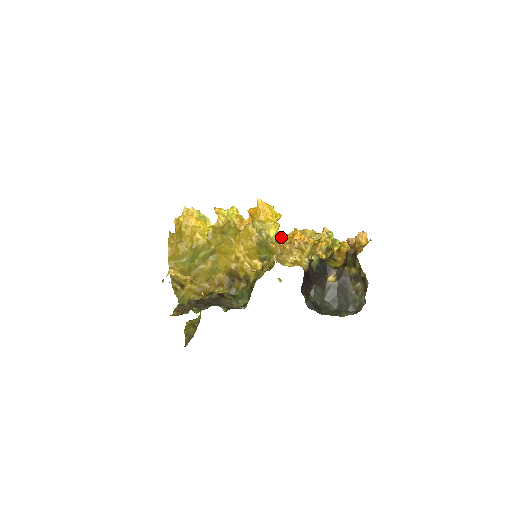
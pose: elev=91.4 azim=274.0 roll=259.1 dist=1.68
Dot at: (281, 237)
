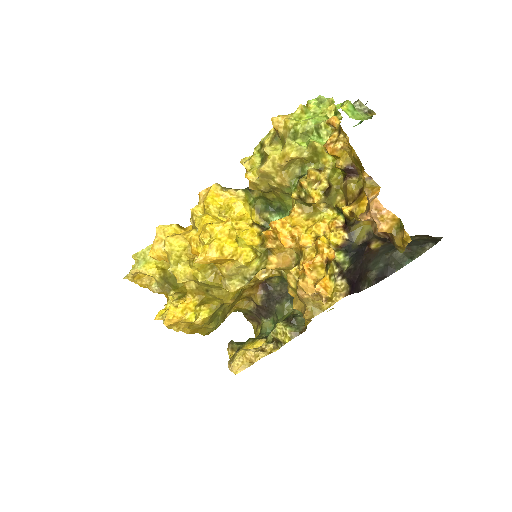
Dot at: (266, 247)
